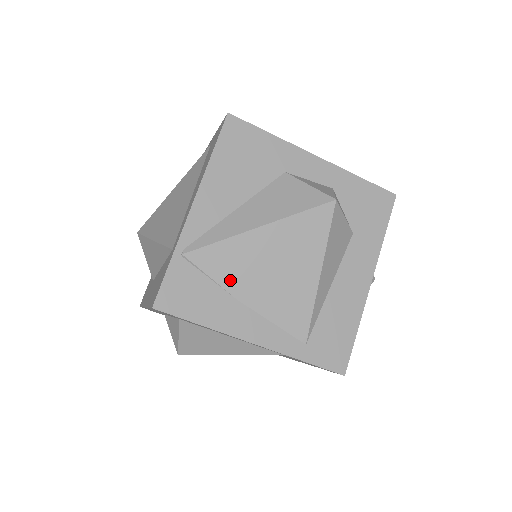
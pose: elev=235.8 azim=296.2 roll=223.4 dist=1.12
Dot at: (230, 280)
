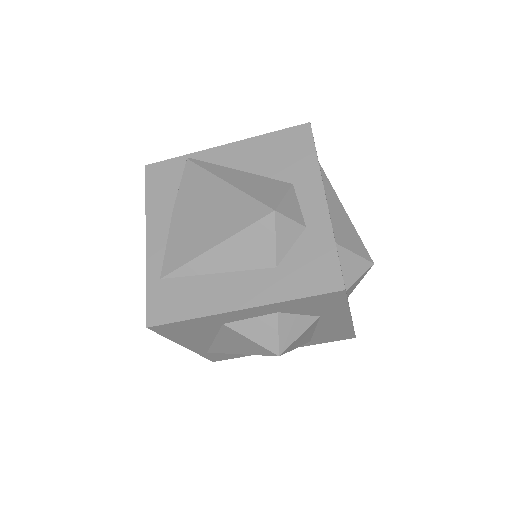
Dot at: (184, 195)
